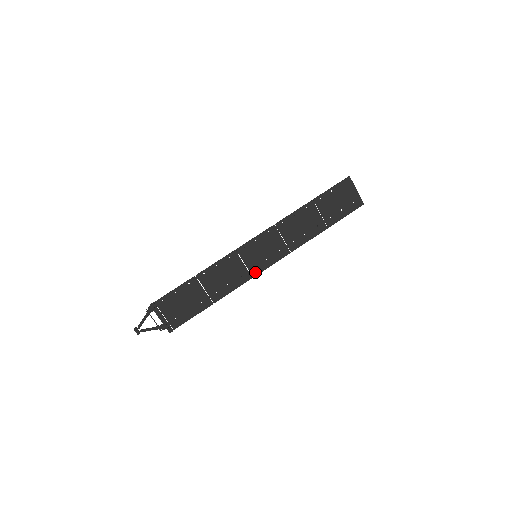
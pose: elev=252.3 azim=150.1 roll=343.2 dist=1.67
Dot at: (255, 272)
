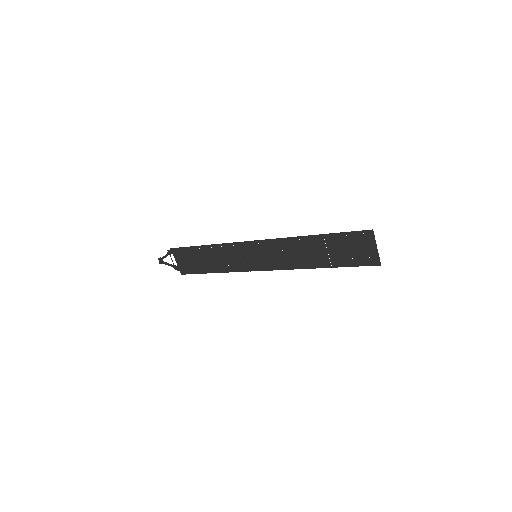
Dot at: (252, 268)
